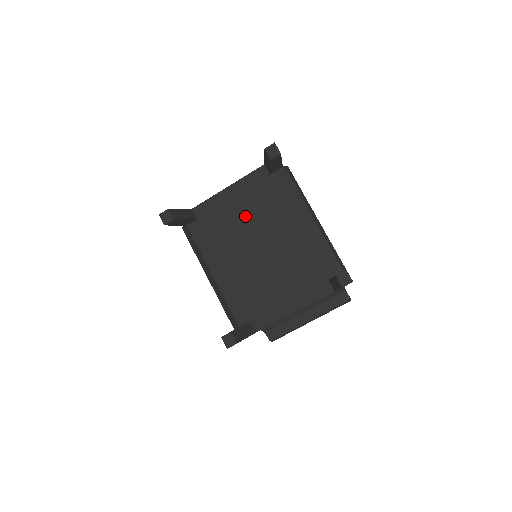
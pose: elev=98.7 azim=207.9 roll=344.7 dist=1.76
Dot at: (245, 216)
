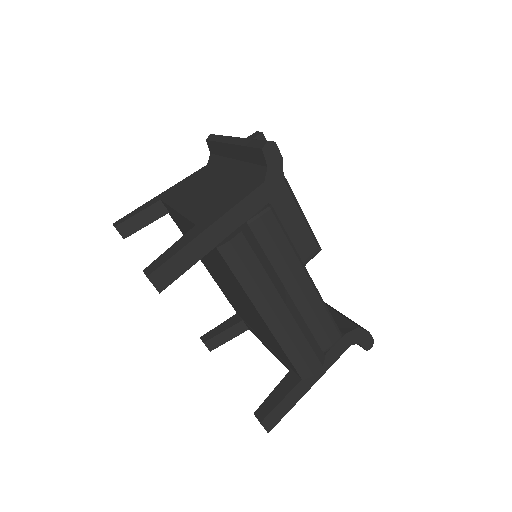
Dot at: occluded
